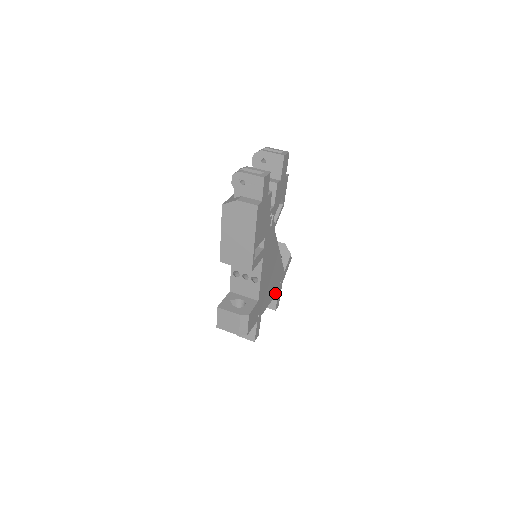
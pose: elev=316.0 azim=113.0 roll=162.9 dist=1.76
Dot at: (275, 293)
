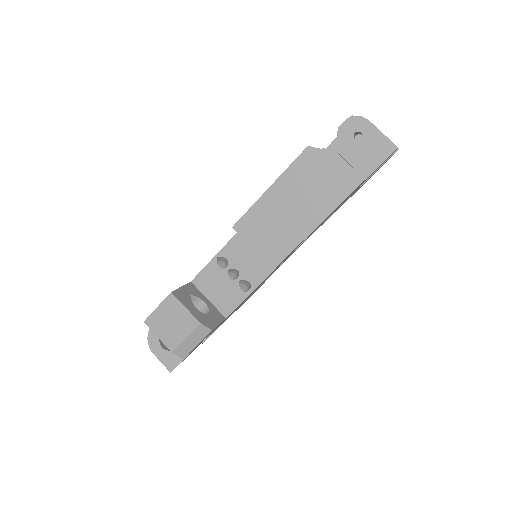
Dot at: (224, 321)
